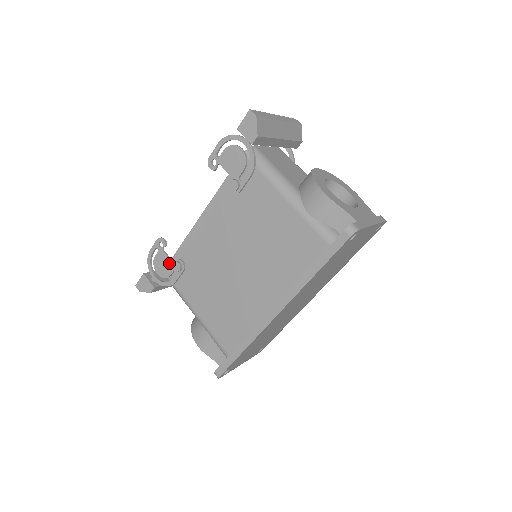
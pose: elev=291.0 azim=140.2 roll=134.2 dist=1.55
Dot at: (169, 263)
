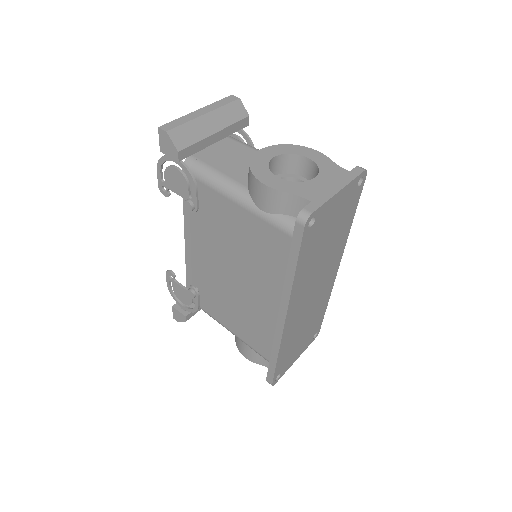
Dot at: (185, 291)
